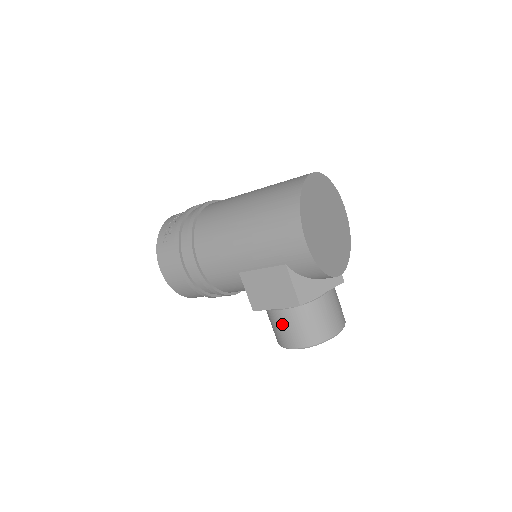
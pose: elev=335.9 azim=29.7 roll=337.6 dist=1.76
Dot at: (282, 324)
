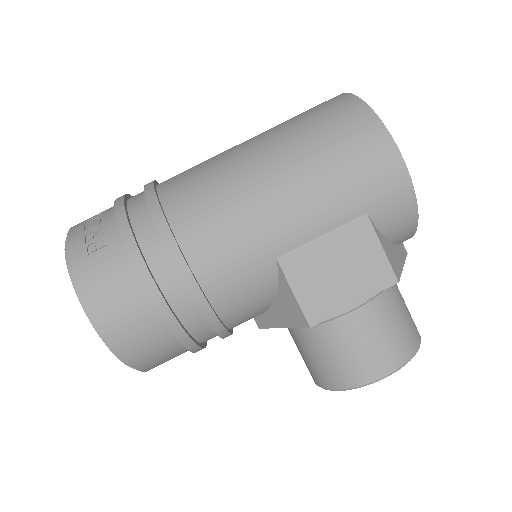
Dot at: (355, 339)
